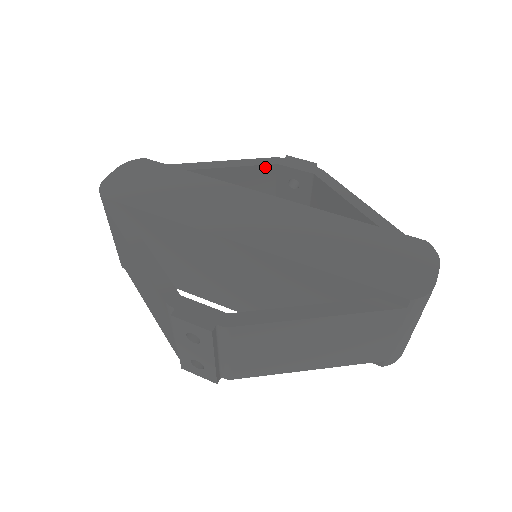
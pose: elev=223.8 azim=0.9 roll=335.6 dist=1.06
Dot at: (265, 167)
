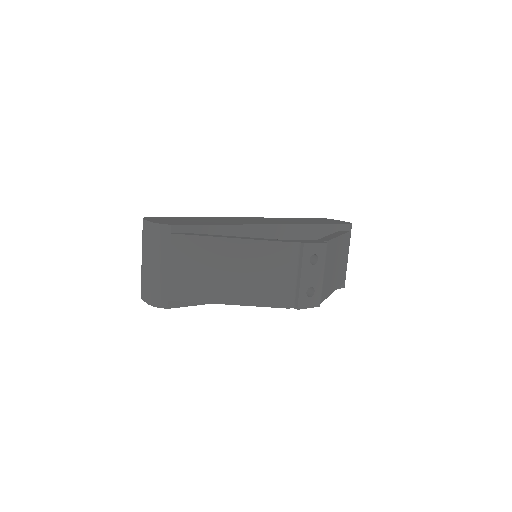
Dot at: occluded
